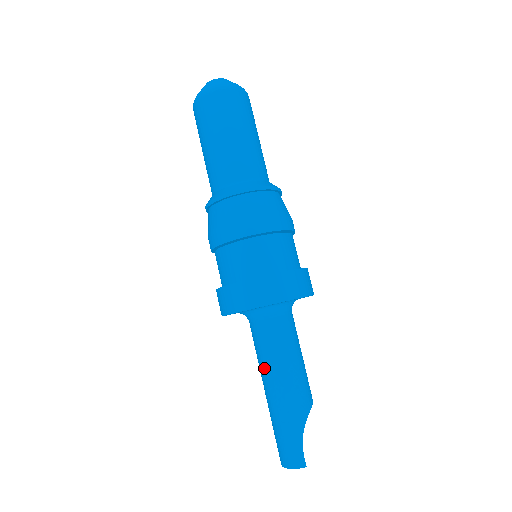
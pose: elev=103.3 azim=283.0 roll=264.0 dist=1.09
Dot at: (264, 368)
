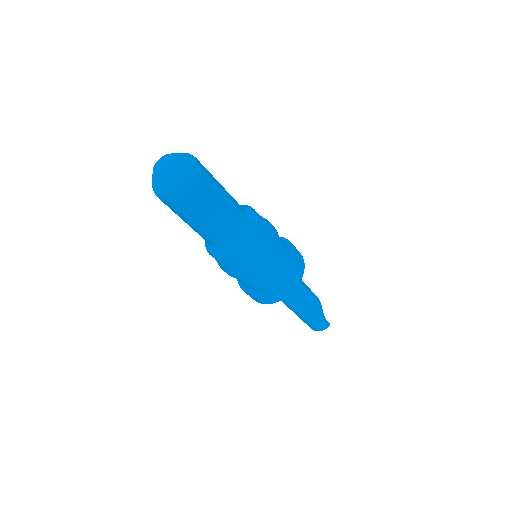
Dot at: (293, 306)
